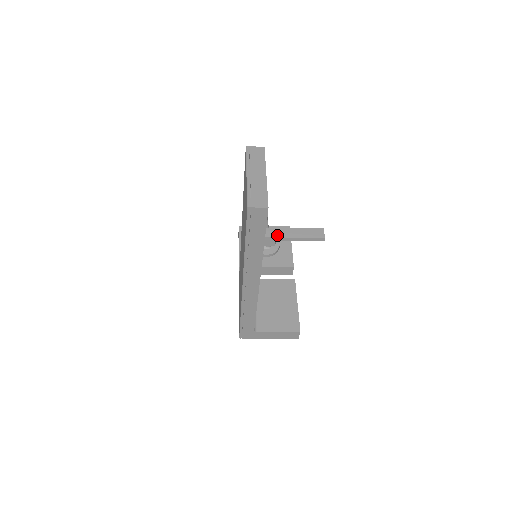
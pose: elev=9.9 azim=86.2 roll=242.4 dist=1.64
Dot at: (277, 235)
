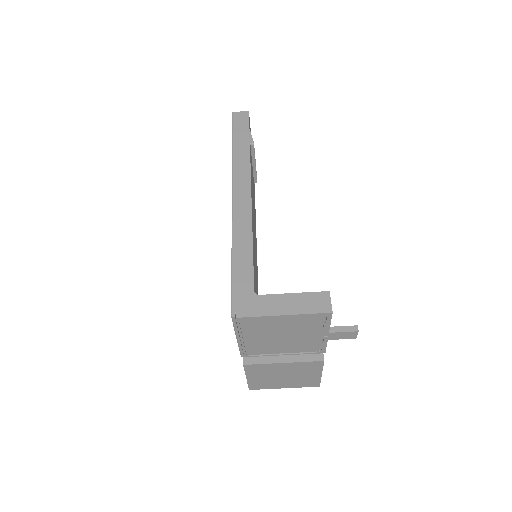
Dot at: occluded
